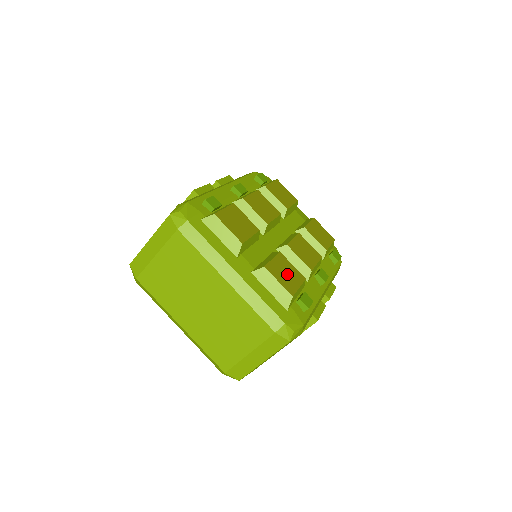
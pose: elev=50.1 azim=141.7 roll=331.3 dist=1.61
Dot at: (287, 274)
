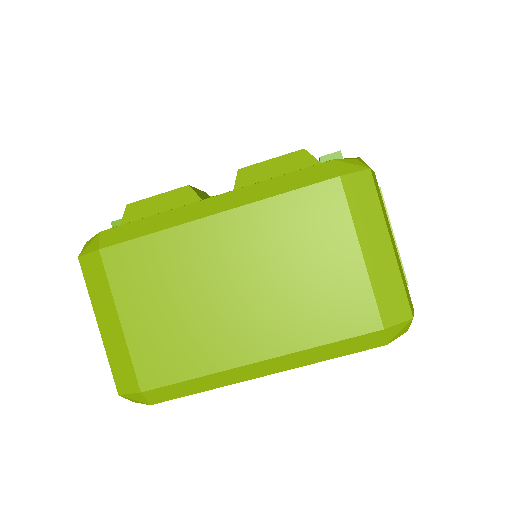
Dot at: occluded
